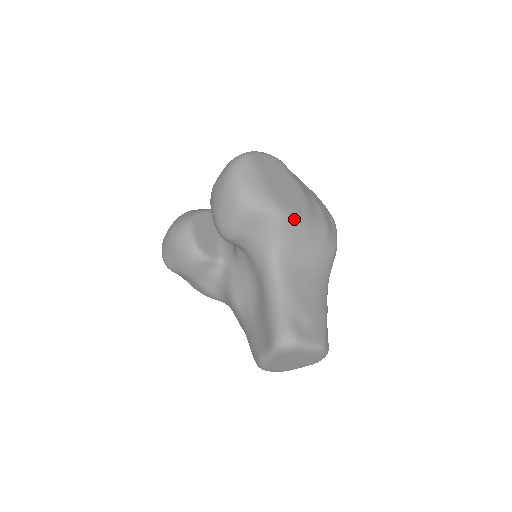
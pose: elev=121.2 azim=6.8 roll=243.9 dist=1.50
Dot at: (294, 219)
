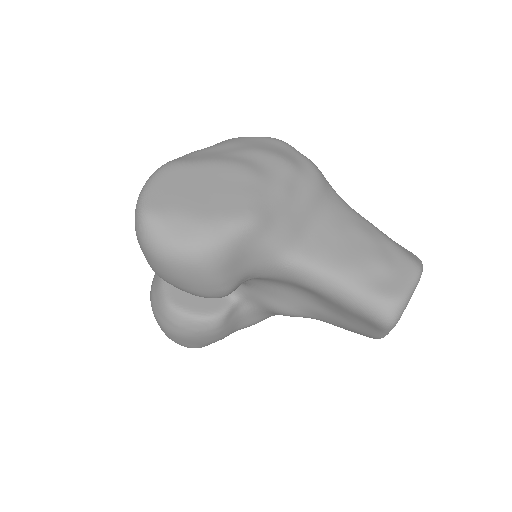
Dot at: (261, 206)
